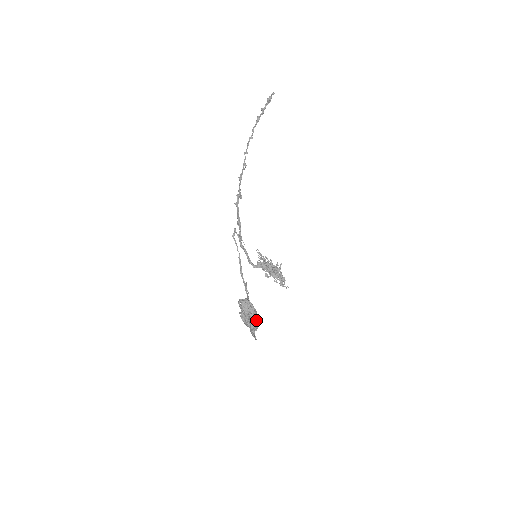
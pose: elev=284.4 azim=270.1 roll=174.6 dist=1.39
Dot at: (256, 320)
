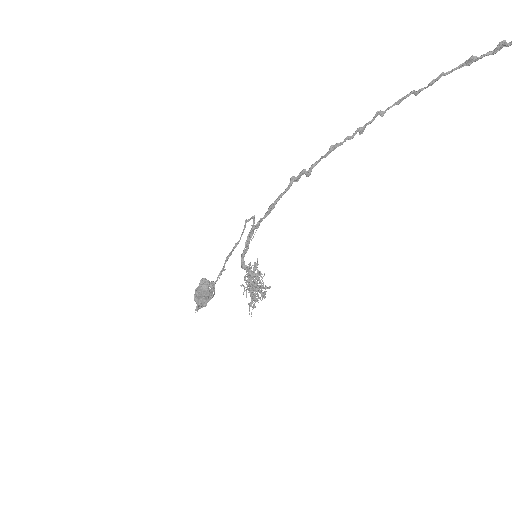
Dot at: (204, 305)
